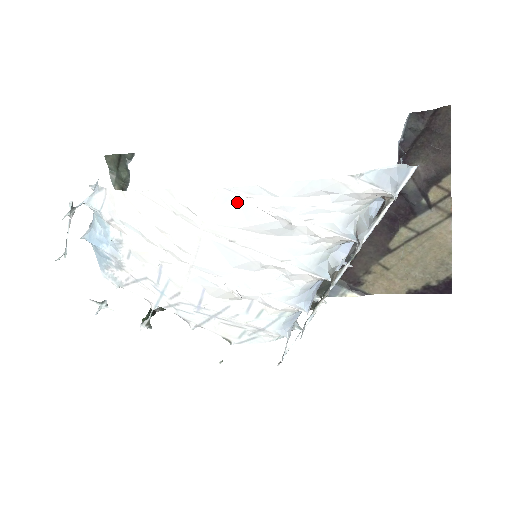
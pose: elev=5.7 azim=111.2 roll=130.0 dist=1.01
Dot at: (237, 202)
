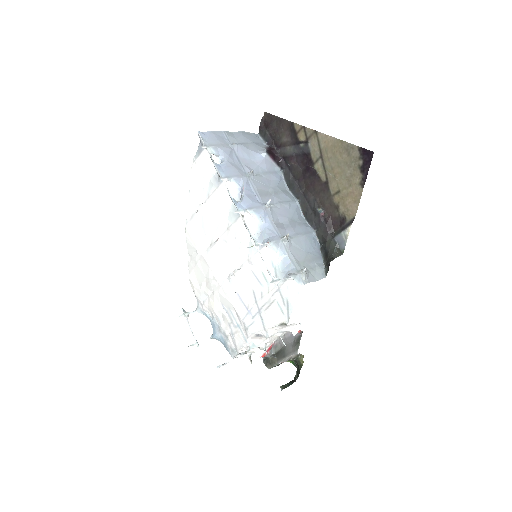
Dot at: (193, 224)
